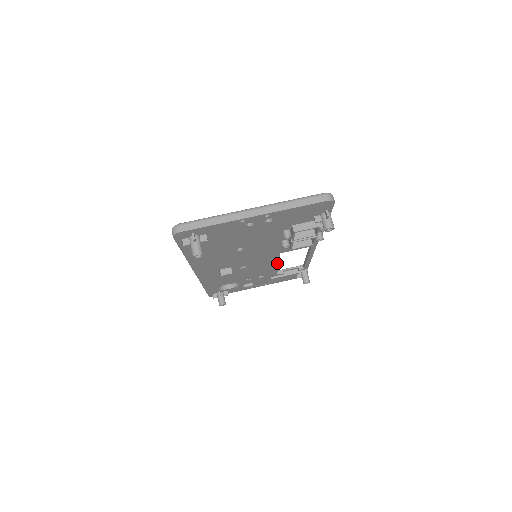
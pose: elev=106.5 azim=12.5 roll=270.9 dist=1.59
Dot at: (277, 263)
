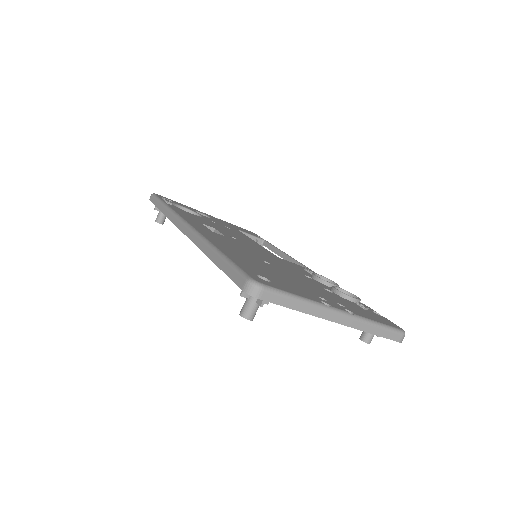
Dot at: occluded
